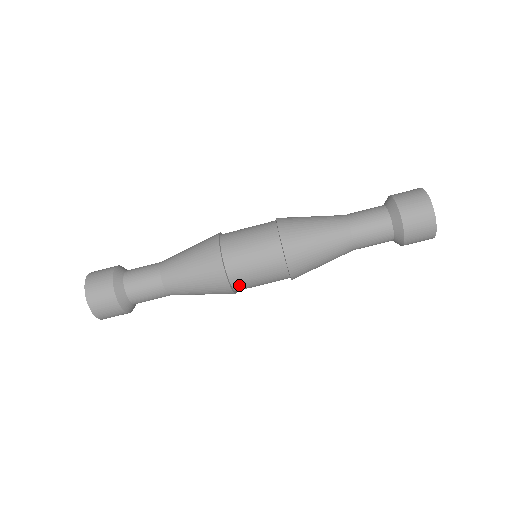
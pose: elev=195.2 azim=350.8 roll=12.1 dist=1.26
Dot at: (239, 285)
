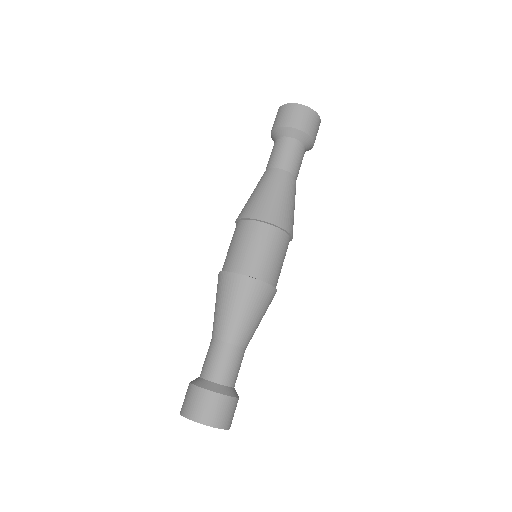
Dot at: (260, 273)
